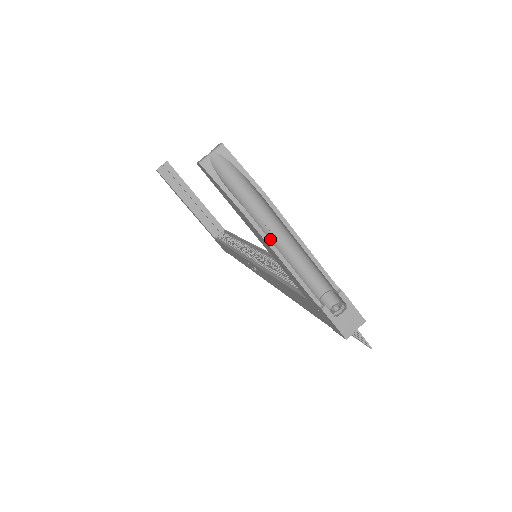
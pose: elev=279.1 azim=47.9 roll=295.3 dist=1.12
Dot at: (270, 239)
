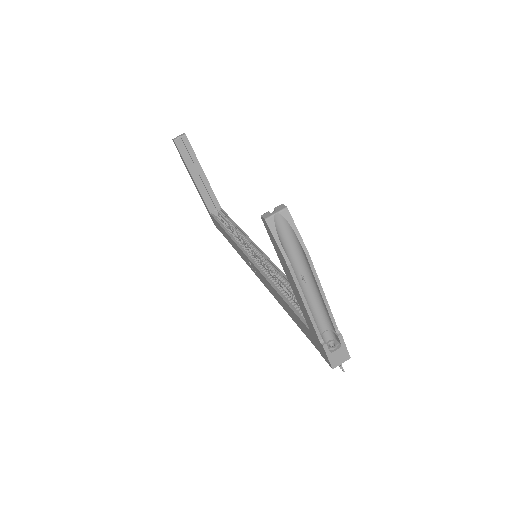
Dot at: (300, 286)
